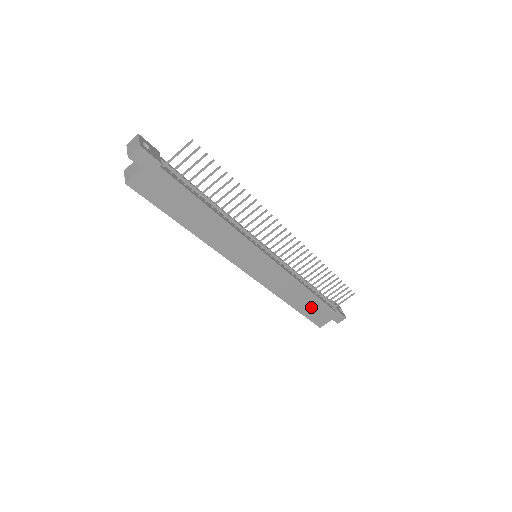
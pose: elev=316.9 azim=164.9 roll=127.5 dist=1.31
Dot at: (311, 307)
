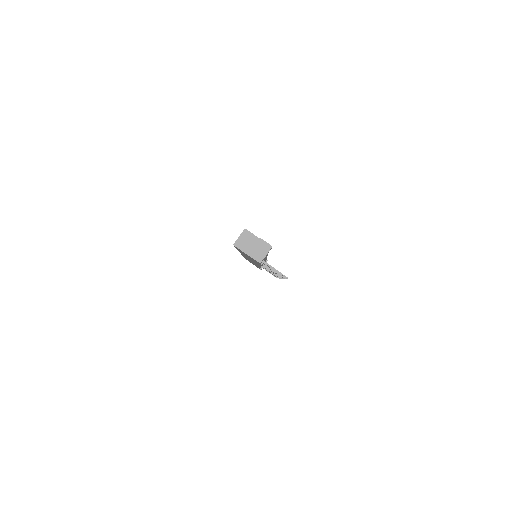
Dot at: (252, 263)
